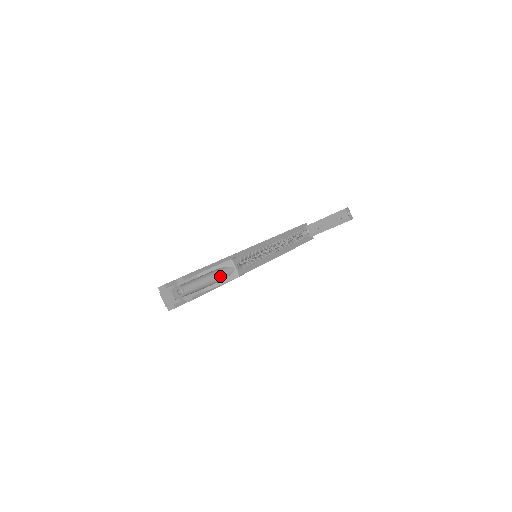
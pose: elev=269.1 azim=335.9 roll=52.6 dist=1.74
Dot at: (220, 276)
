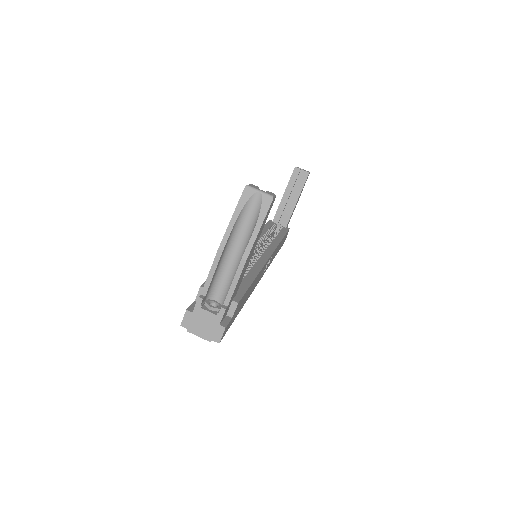
Dot at: (249, 224)
